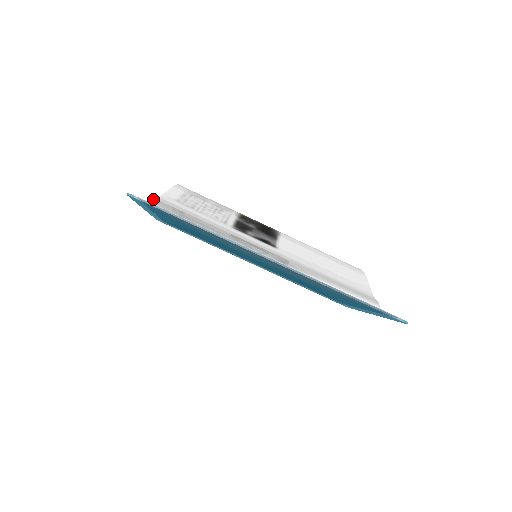
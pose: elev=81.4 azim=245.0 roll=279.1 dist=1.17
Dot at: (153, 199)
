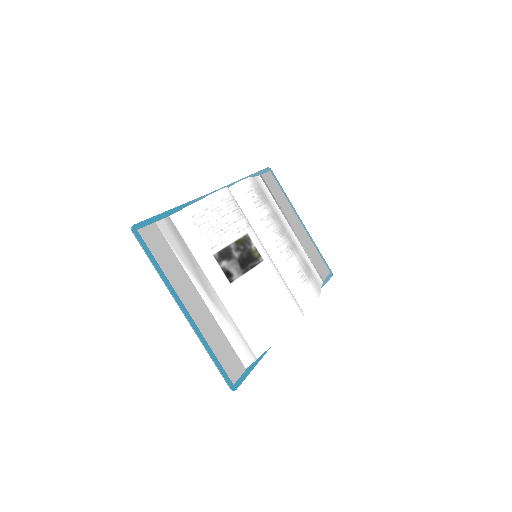
Dot at: (167, 217)
